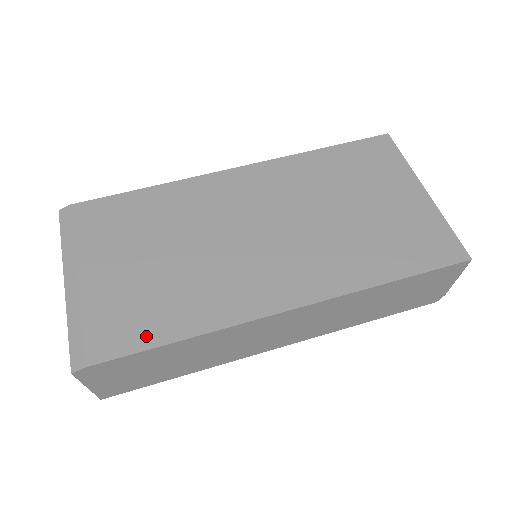
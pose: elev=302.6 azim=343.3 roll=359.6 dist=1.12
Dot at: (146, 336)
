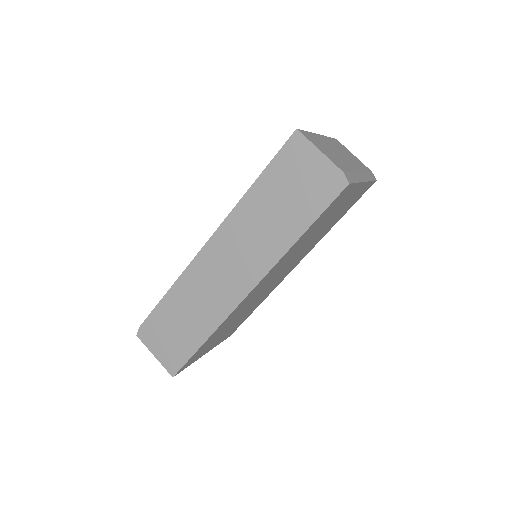
Dot at: occluded
